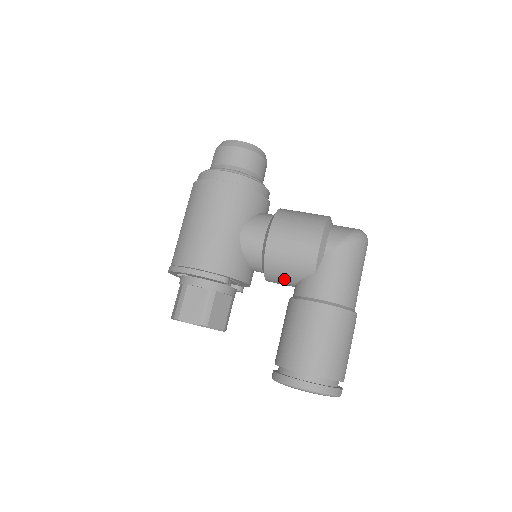
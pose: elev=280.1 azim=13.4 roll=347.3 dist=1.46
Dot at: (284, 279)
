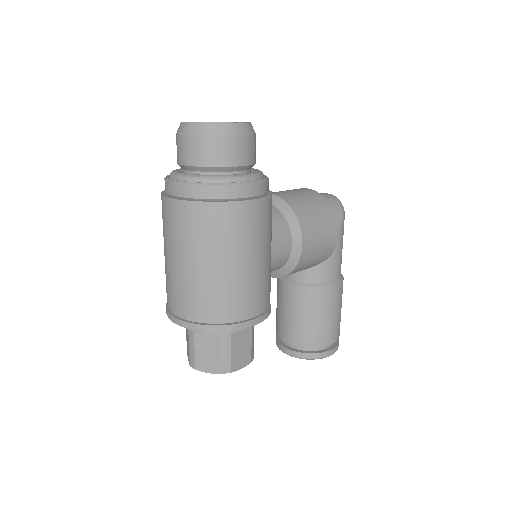
Dot at: occluded
